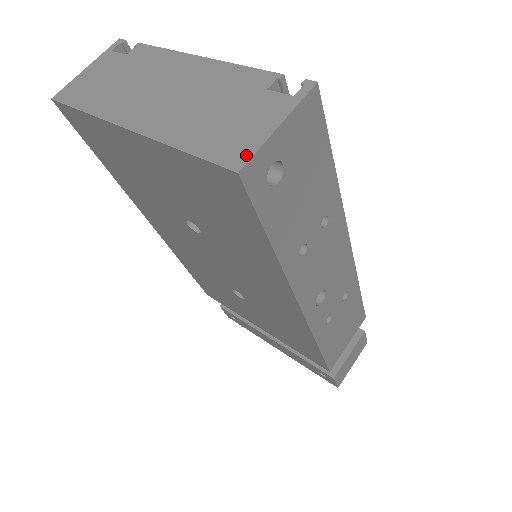
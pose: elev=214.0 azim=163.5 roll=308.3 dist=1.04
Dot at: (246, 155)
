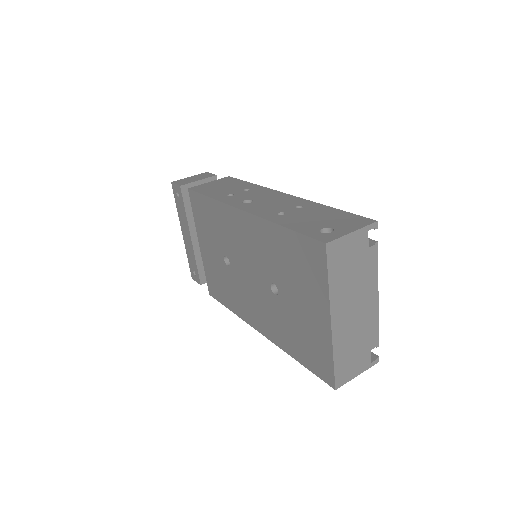
Dot at: (343, 383)
